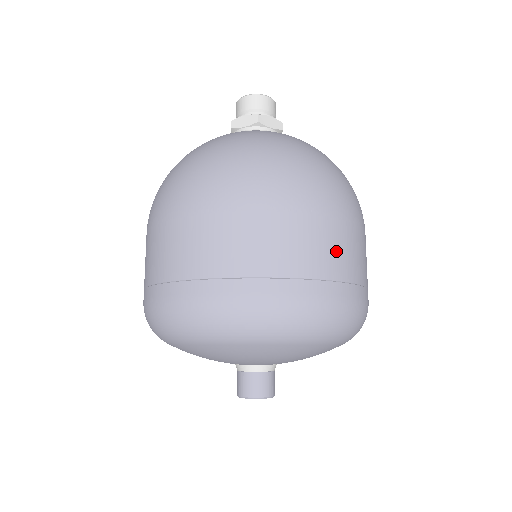
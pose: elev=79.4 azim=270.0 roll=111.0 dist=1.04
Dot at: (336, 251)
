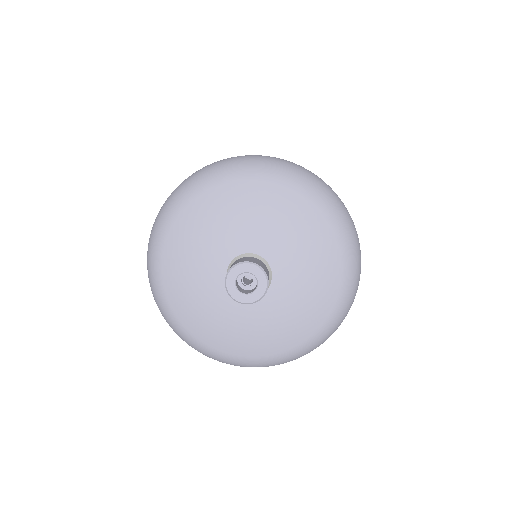
Dot at: occluded
